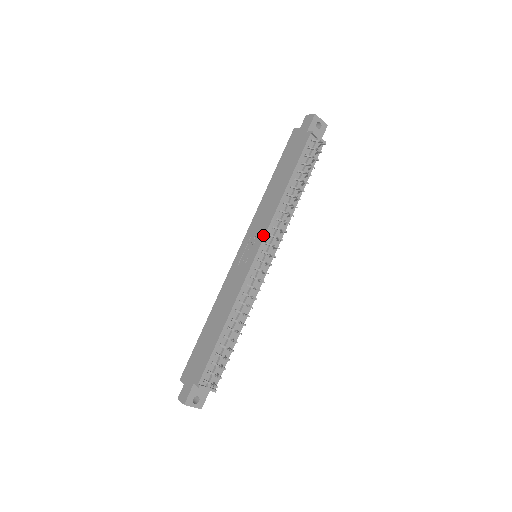
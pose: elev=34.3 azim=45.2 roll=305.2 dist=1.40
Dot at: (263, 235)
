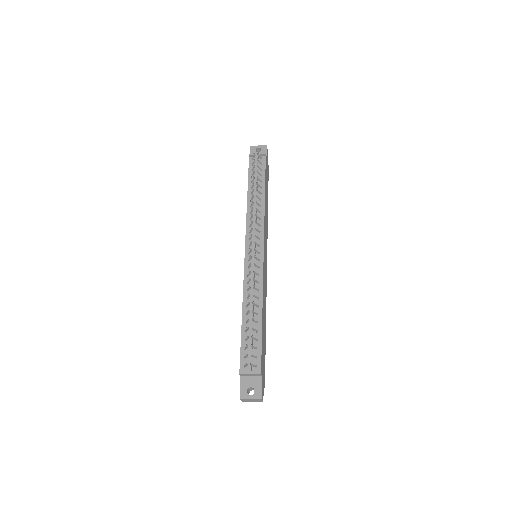
Dot at: (245, 236)
